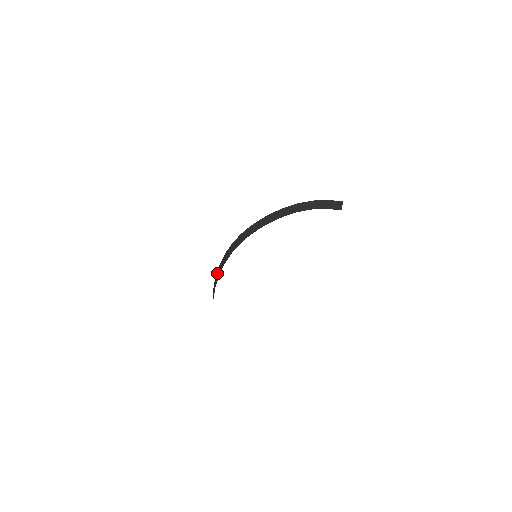
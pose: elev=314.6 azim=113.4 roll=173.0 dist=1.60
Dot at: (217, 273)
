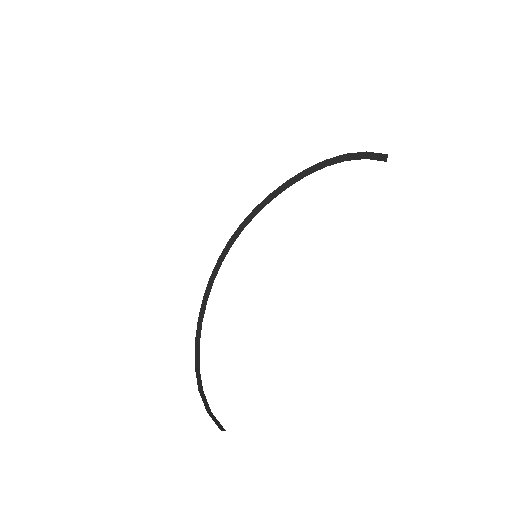
Dot at: (208, 286)
